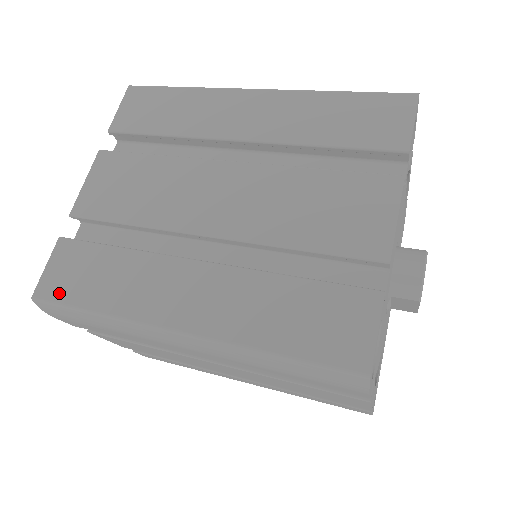
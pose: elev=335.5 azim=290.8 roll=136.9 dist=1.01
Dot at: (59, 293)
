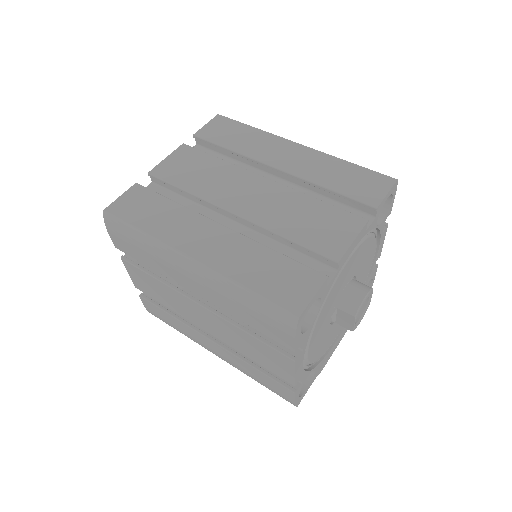
Dot at: (123, 213)
